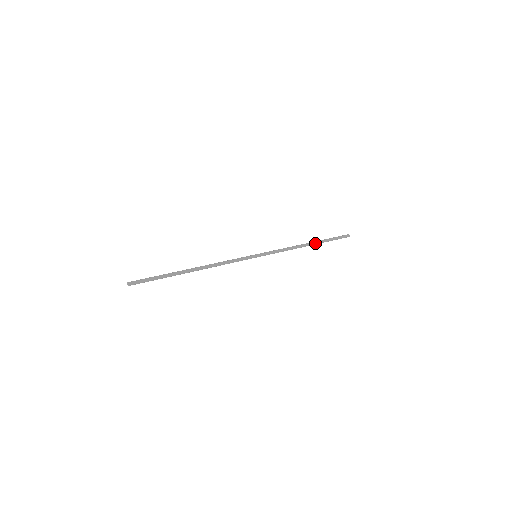
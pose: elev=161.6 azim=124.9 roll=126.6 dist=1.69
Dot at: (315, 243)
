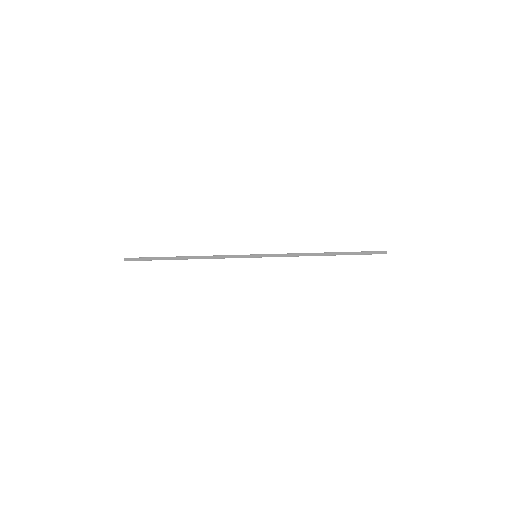
Dot at: (334, 254)
